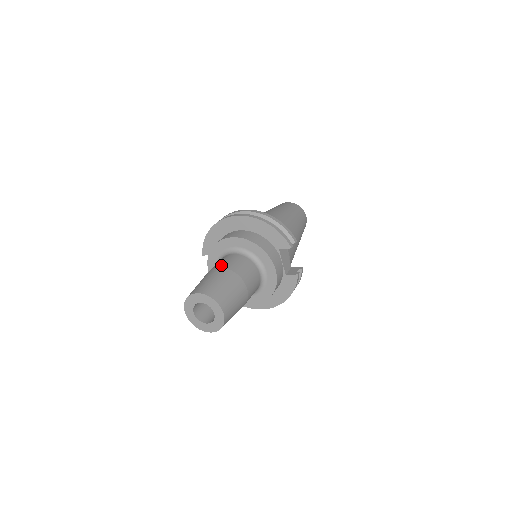
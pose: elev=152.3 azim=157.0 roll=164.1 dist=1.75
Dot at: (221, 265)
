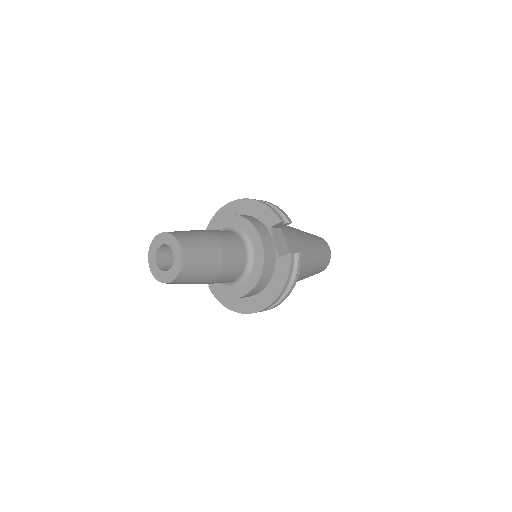
Dot at: occluded
